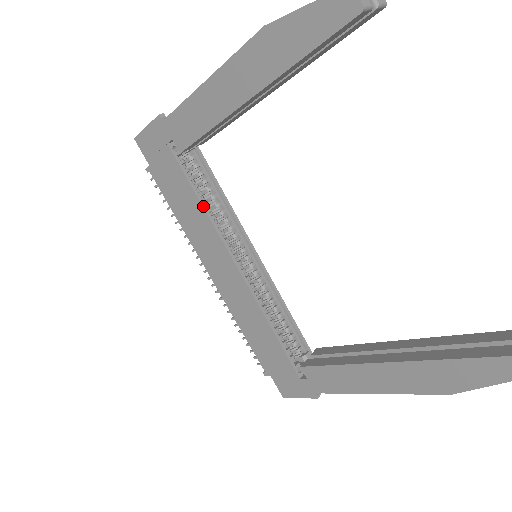
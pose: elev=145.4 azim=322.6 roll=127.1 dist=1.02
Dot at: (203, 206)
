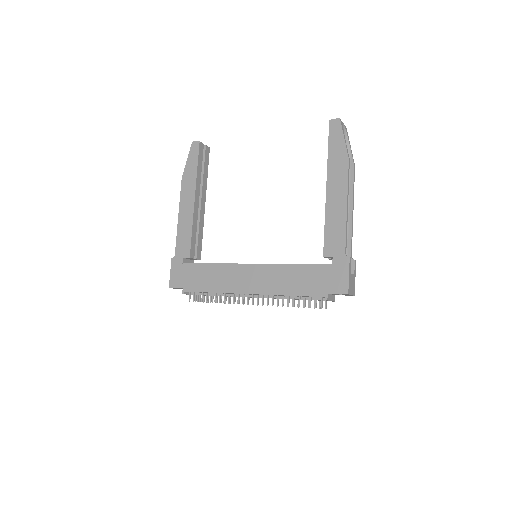
Dot at: (215, 264)
